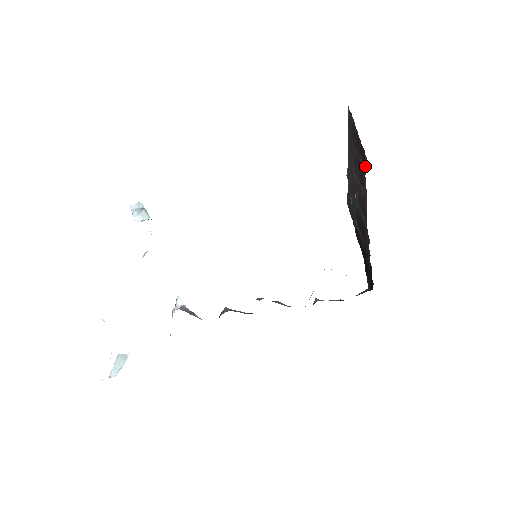
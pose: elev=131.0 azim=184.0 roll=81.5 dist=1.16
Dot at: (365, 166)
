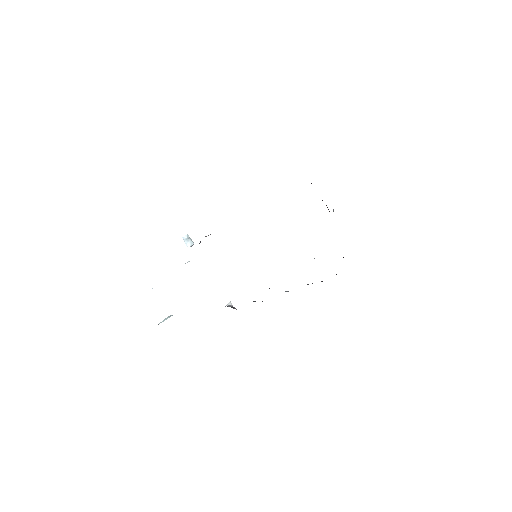
Dot at: occluded
